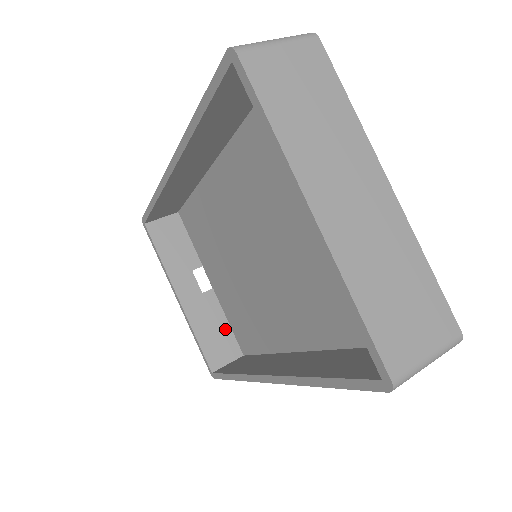
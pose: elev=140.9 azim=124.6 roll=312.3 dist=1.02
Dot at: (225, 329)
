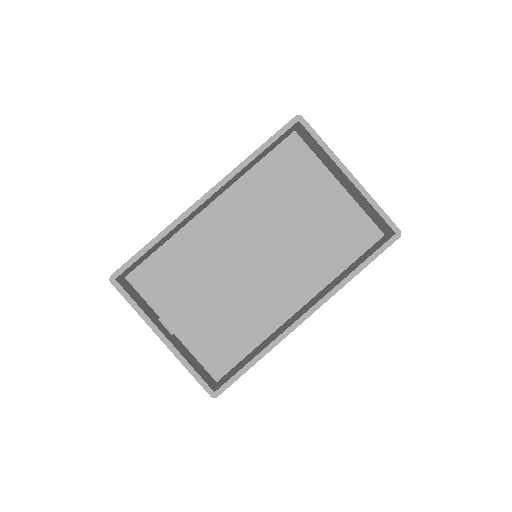
Dot at: (198, 363)
